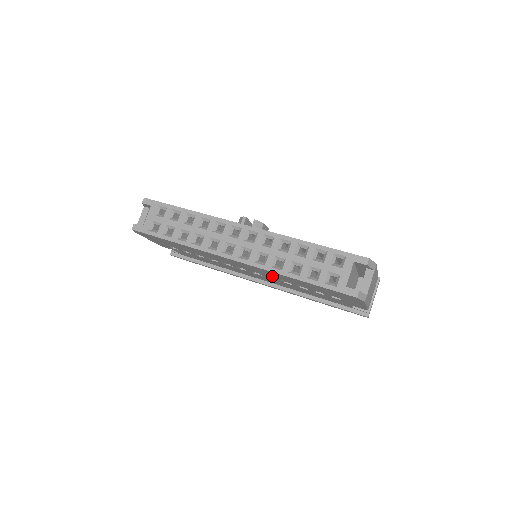
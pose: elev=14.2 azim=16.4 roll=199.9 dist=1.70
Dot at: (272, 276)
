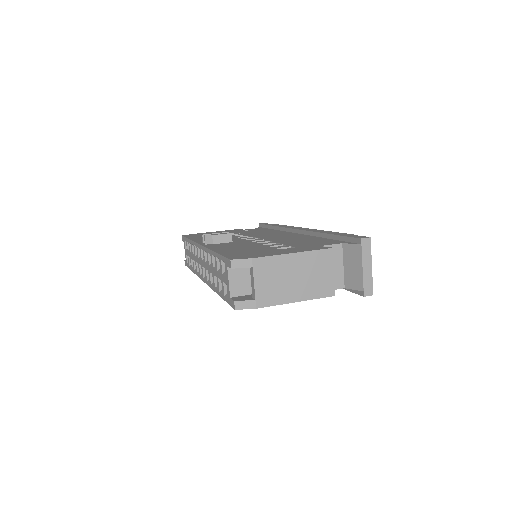
Dot at: occluded
